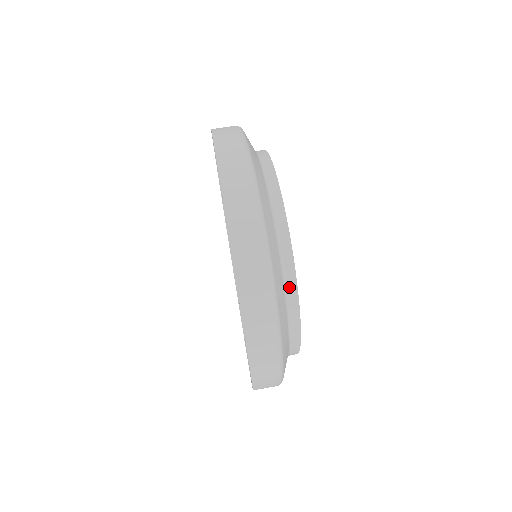
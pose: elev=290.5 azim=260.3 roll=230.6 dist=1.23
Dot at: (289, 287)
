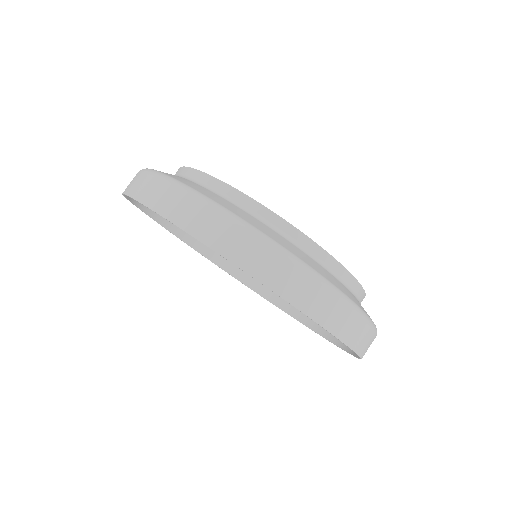
Dot at: (328, 264)
